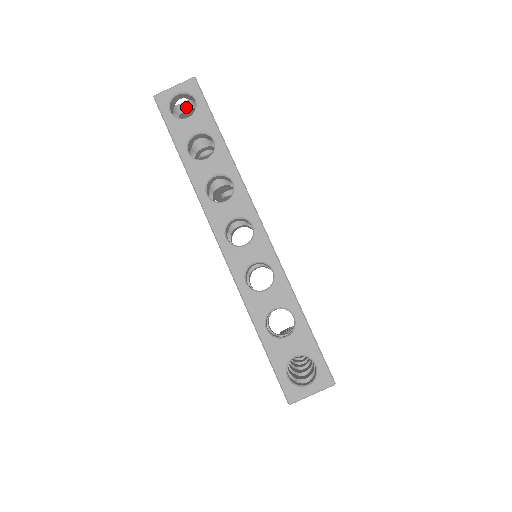
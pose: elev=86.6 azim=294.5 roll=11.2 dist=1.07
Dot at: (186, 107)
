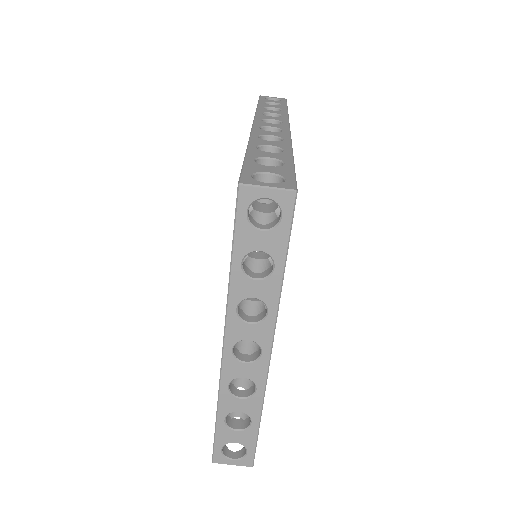
Dot at: (269, 181)
